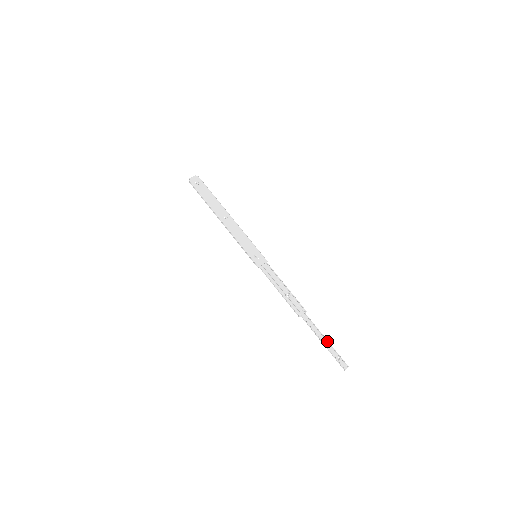
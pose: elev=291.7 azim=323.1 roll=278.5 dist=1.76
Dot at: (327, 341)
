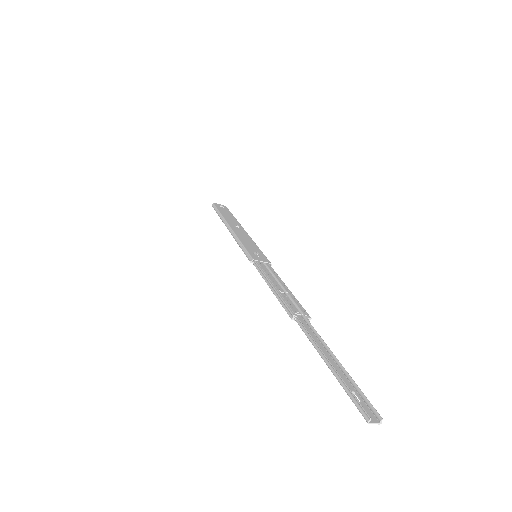
Dot at: (339, 363)
